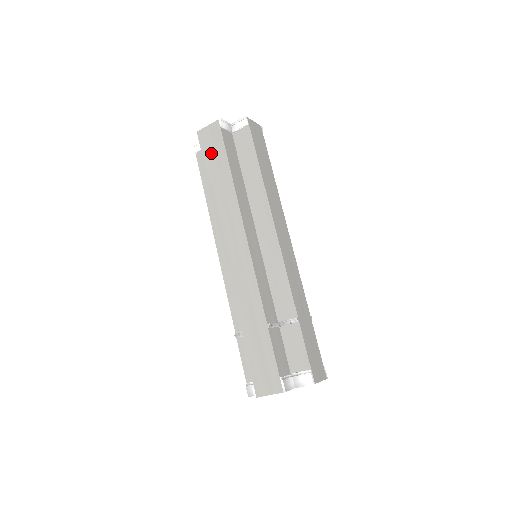
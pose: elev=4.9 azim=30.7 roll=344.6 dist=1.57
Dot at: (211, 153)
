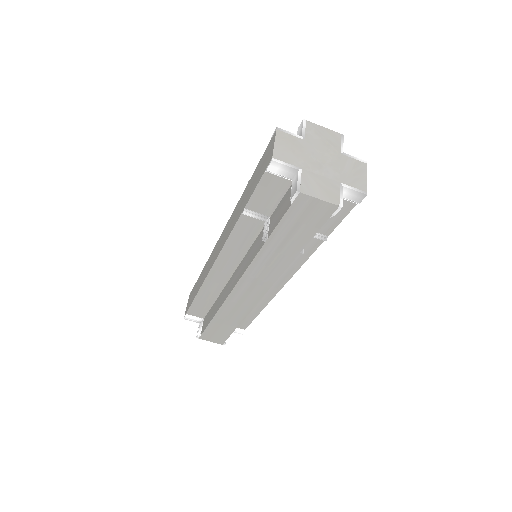
Dot at: (192, 297)
